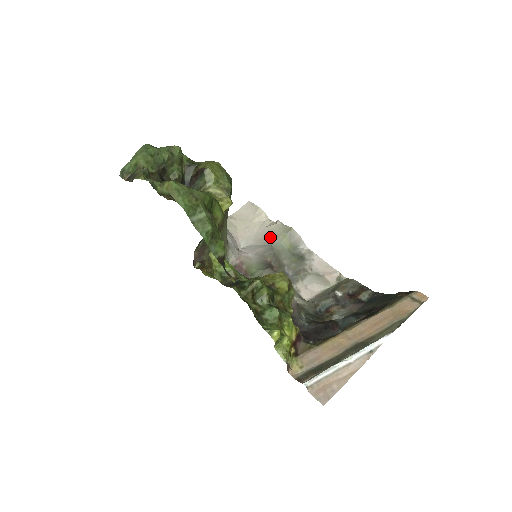
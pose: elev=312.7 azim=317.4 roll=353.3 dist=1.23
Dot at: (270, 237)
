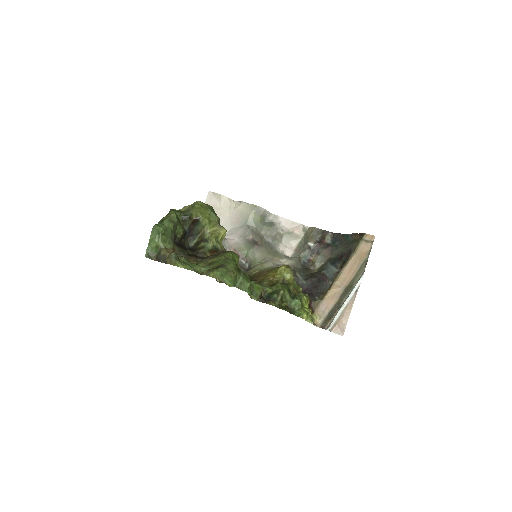
Dot at: (242, 218)
